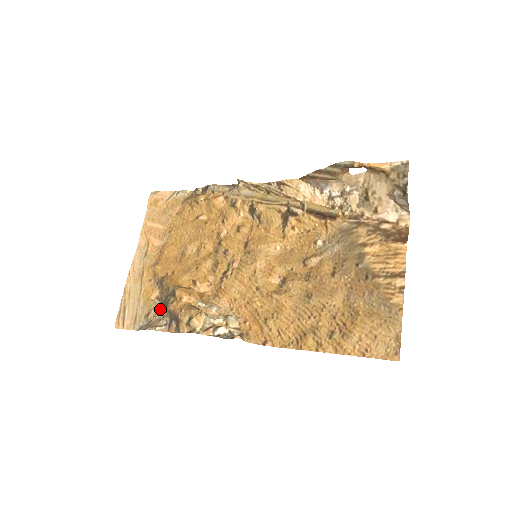
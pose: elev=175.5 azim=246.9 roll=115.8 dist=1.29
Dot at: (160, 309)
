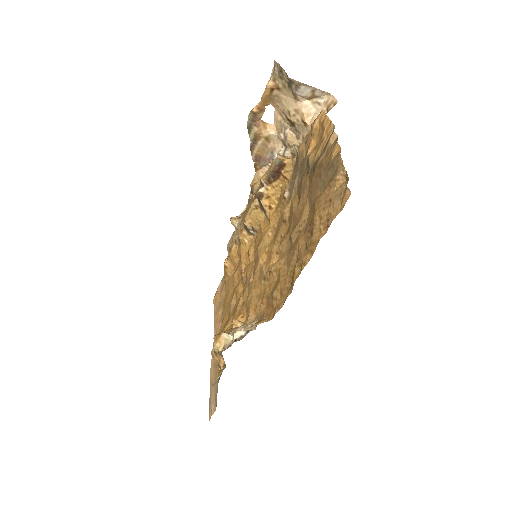
Dot at: (222, 371)
